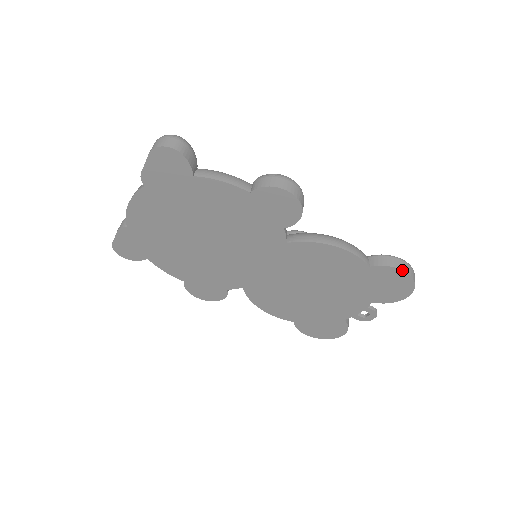
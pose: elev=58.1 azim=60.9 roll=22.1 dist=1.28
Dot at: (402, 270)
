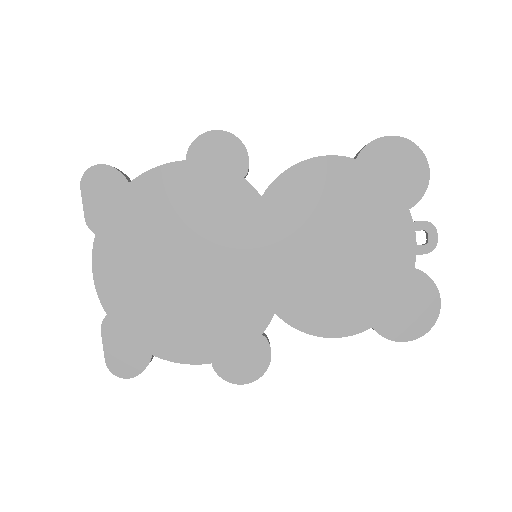
Dot at: (385, 136)
